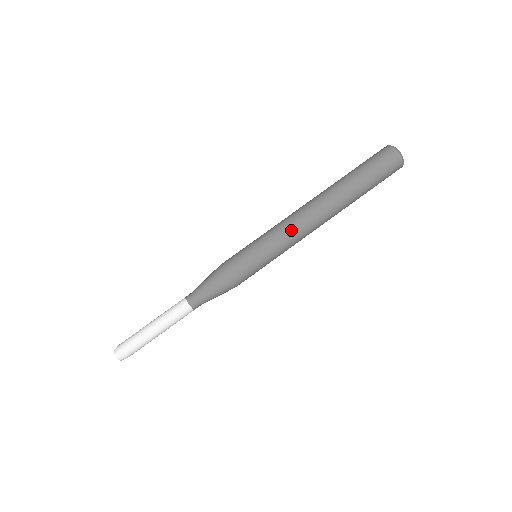
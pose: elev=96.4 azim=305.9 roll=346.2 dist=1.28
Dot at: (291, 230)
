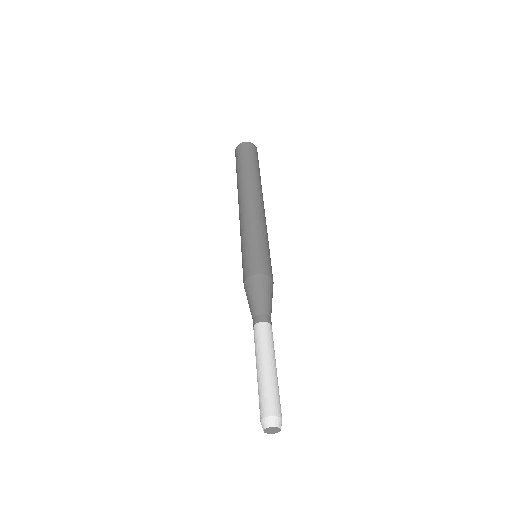
Dot at: (251, 216)
